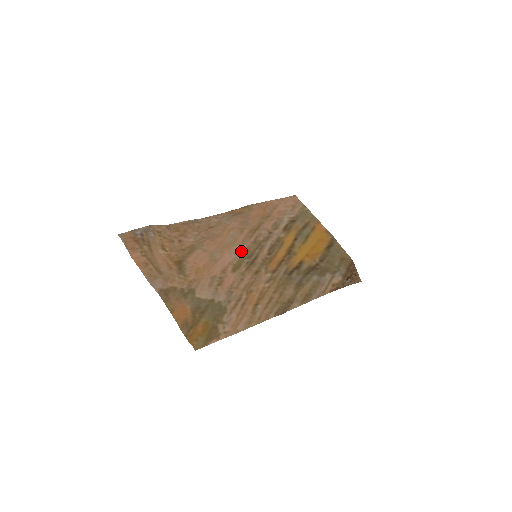
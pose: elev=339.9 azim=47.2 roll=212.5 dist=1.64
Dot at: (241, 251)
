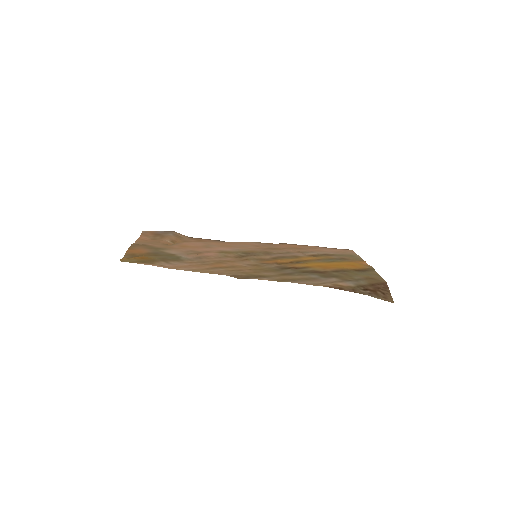
Dot at: (242, 250)
